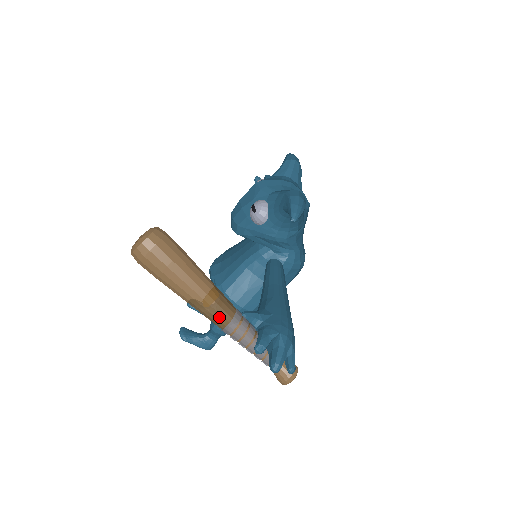
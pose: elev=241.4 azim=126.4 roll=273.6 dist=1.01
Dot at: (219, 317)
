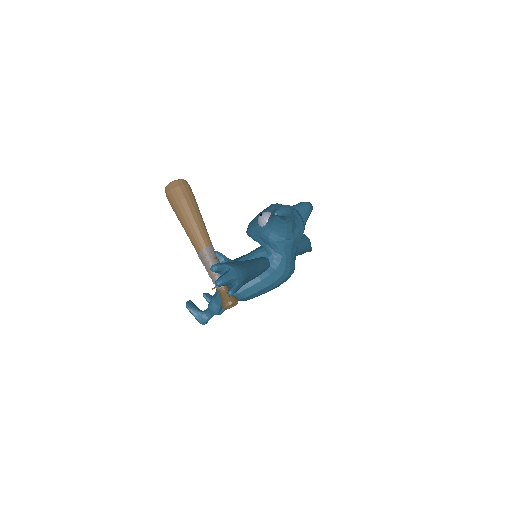
Dot at: (199, 243)
